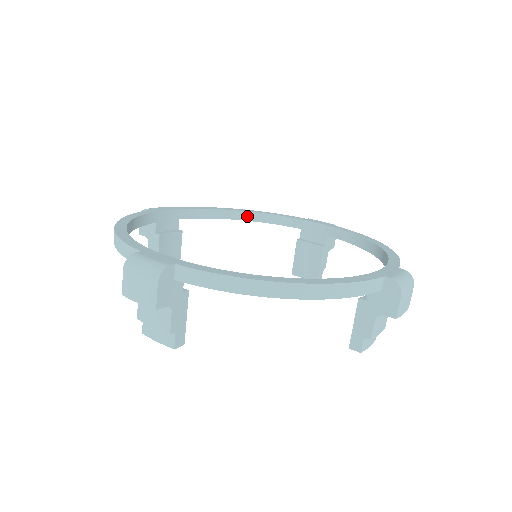
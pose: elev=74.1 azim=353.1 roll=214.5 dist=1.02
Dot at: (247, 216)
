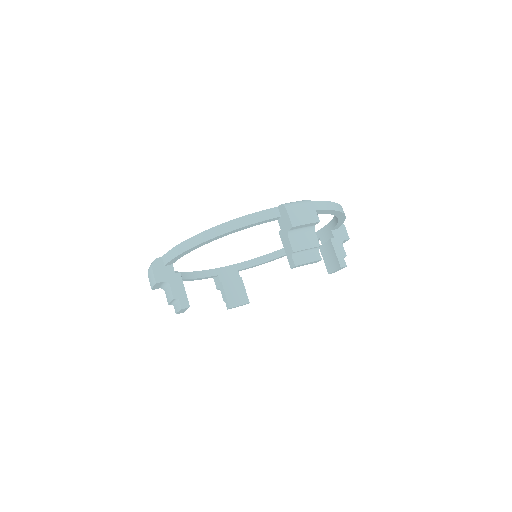
Dot at: occluded
